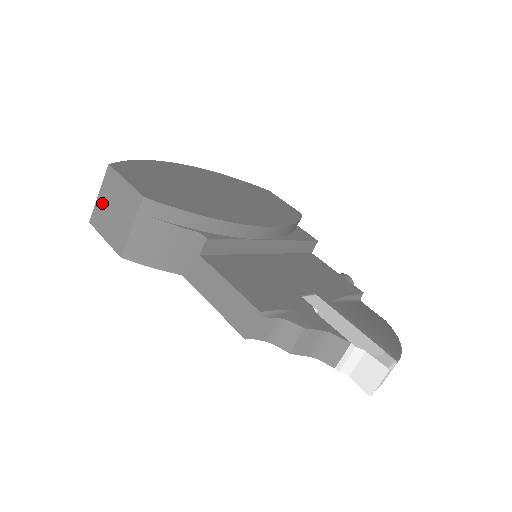
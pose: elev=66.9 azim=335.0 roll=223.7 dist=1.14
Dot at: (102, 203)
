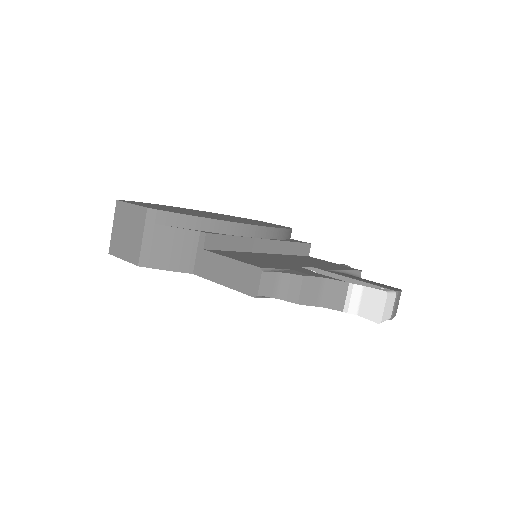
Dot at: (116, 232)
